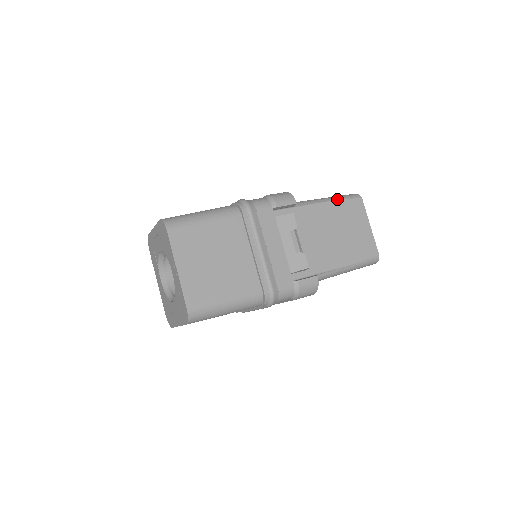
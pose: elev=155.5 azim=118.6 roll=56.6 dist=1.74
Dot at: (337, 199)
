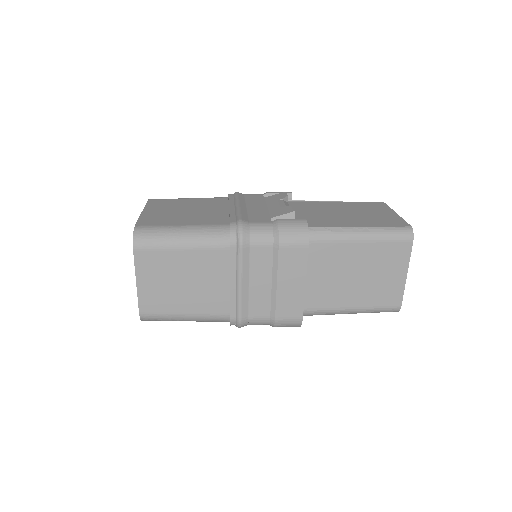
Dot at: (350, 202)
